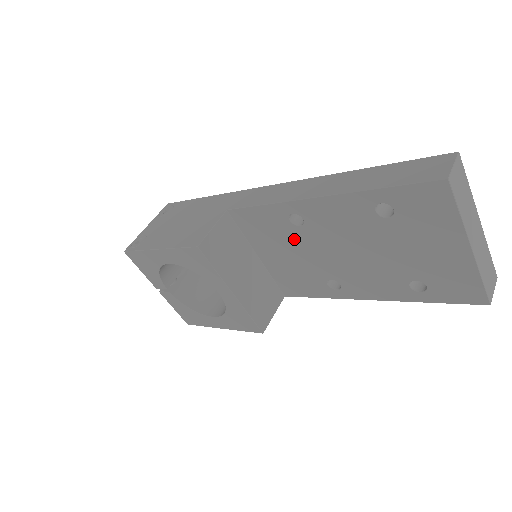
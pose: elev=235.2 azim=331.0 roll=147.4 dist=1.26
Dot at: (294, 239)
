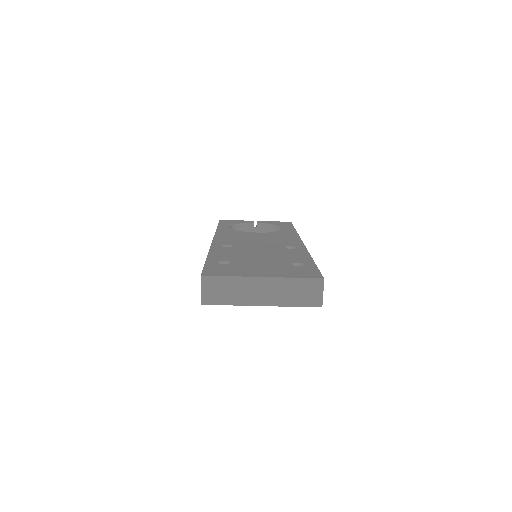
Dot at: occluded
